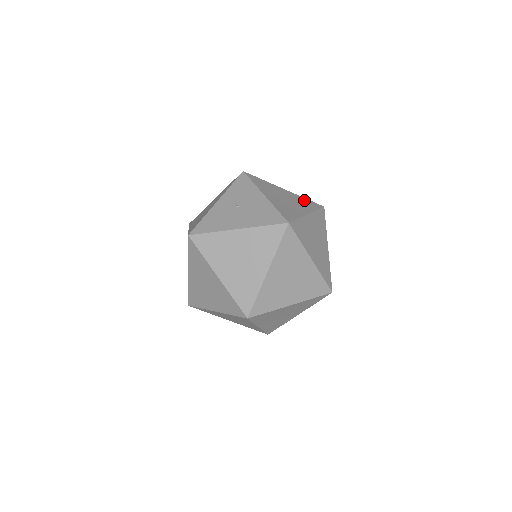
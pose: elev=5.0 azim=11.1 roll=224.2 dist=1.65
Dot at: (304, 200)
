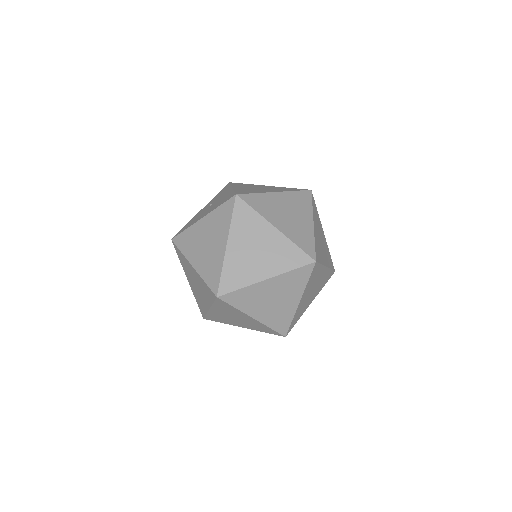
Dot at: (286, 188)
